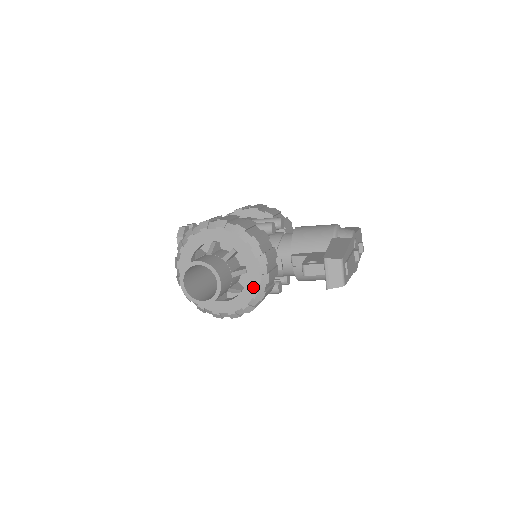
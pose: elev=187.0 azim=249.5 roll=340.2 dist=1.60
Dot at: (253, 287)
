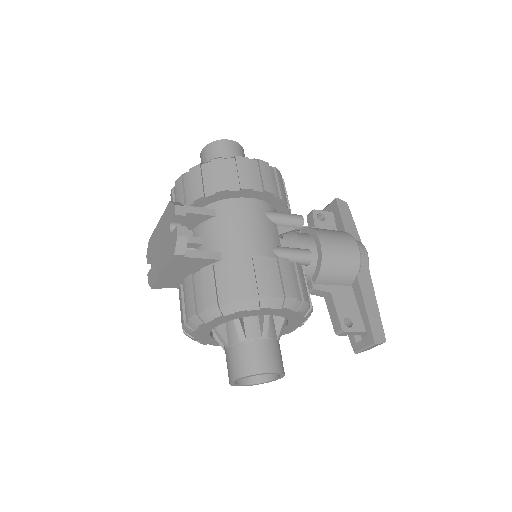
Dot at: occluded
